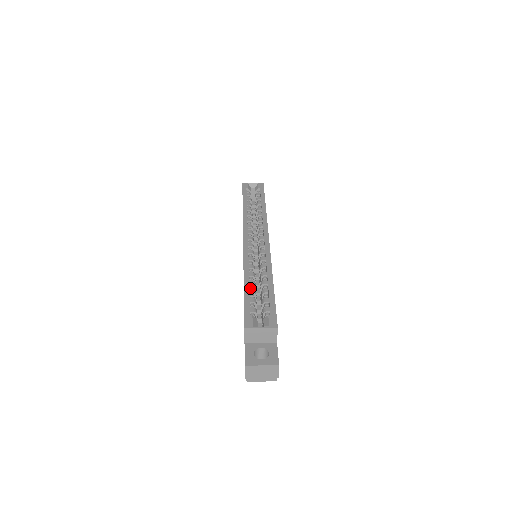
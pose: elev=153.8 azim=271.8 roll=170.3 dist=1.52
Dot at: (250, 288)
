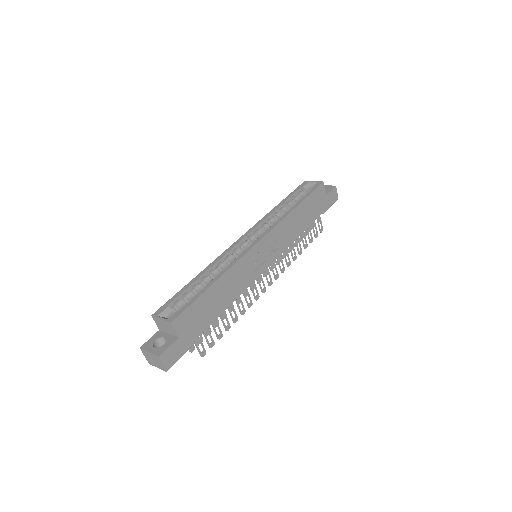
Dot at: (198, 283)
